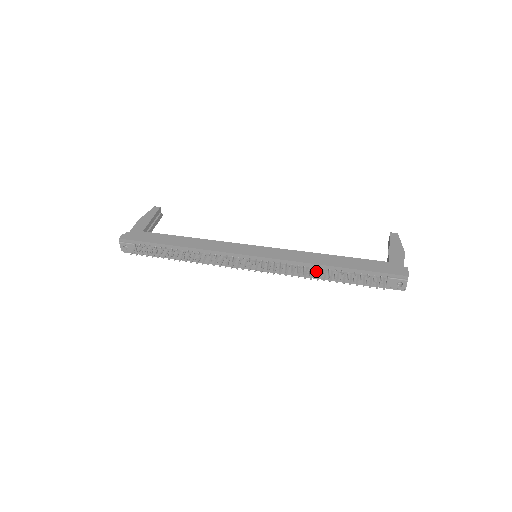
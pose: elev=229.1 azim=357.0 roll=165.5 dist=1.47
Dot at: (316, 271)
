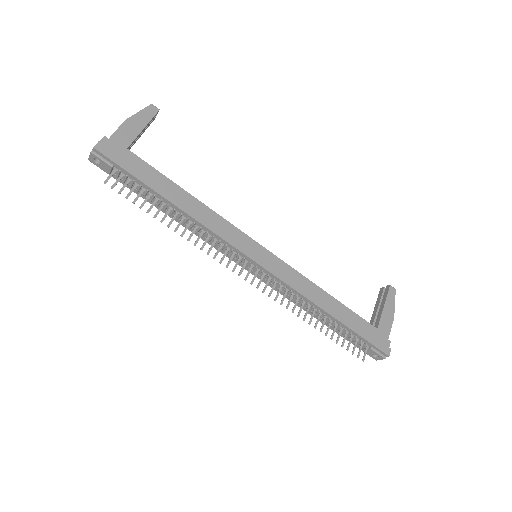
Dot at: (310, 308)
